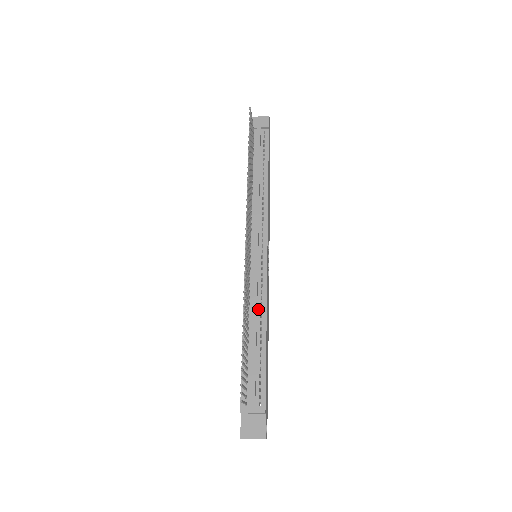
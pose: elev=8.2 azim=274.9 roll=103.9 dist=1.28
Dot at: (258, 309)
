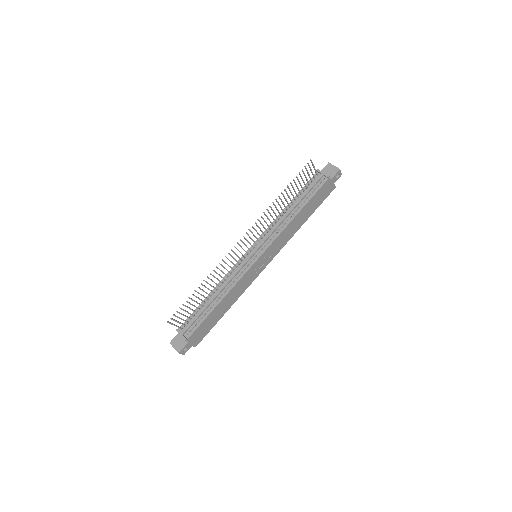
Dot at: (227, 286)
